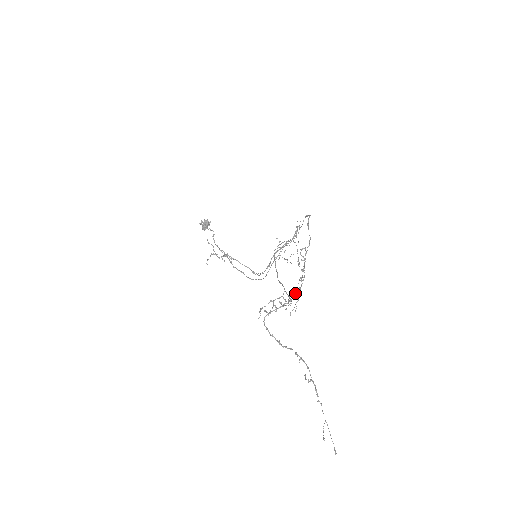
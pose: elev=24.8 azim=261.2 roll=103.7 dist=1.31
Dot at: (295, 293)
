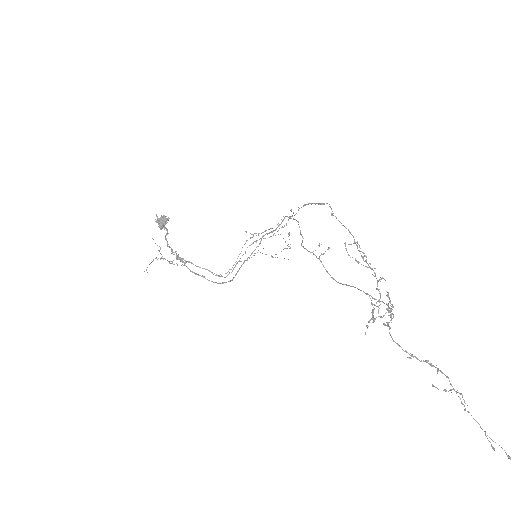
Dot at: (388, 296)
